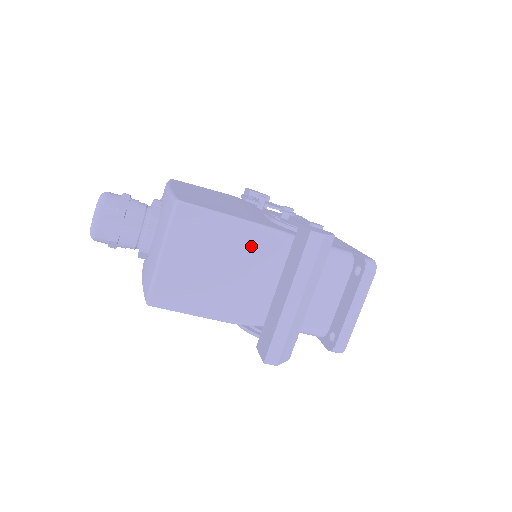
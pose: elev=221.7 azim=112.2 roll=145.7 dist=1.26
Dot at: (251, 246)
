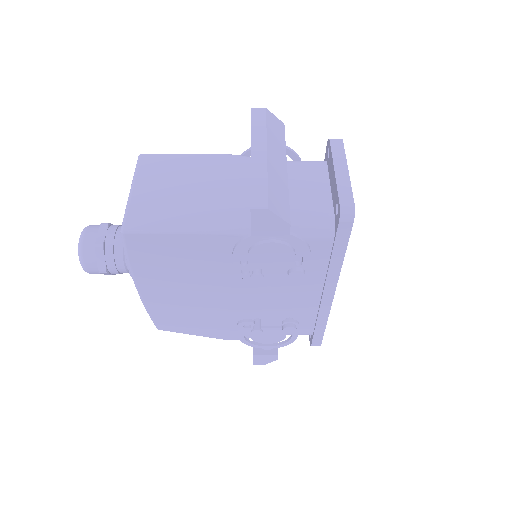
Dot at: (216, 167)
